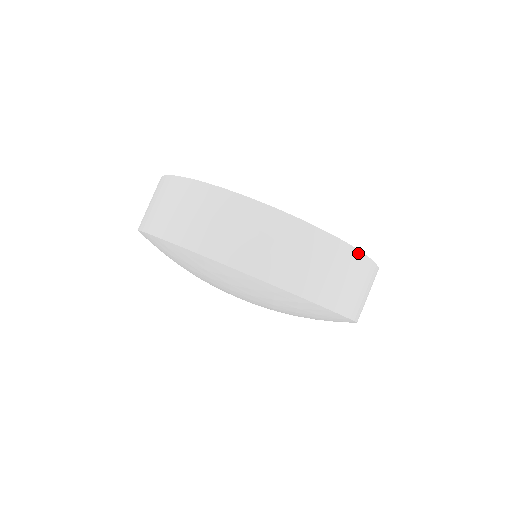
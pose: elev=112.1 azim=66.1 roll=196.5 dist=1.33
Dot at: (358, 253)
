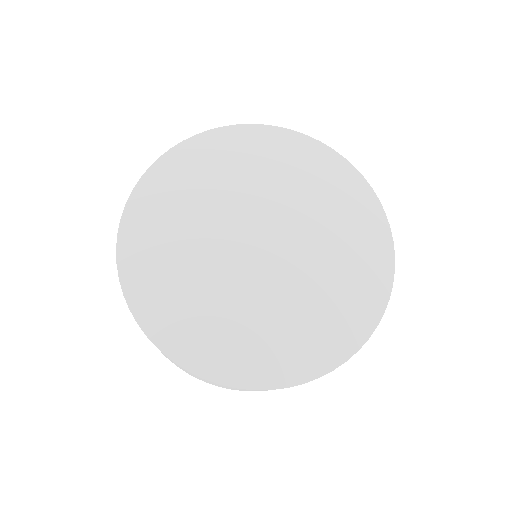
Dot at: (355, 353)
